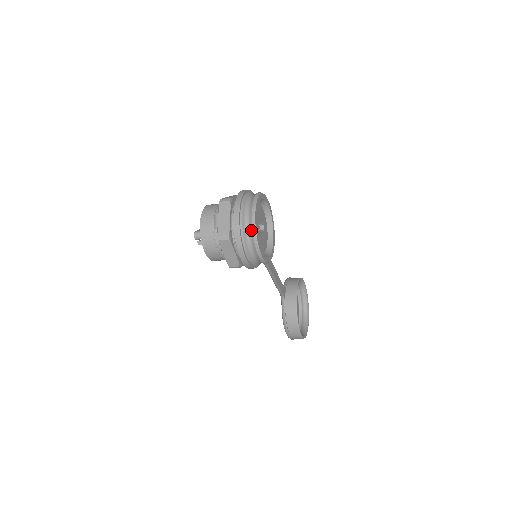
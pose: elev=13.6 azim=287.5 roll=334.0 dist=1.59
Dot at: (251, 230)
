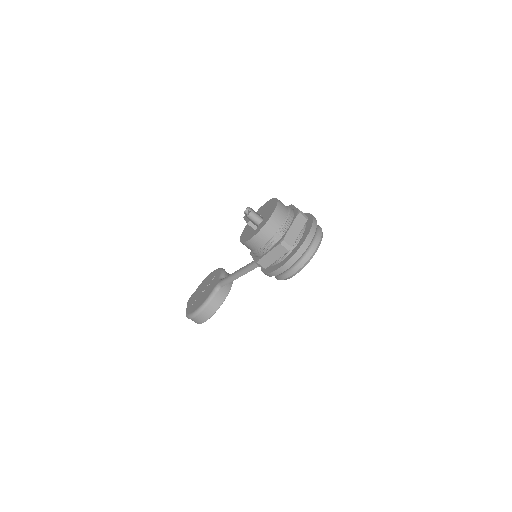
Dot at: (308, 257)
